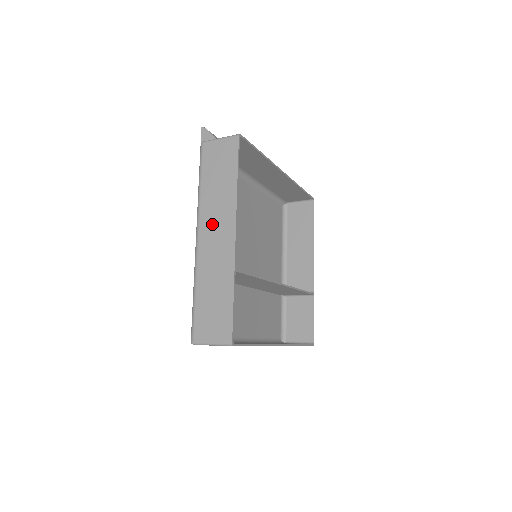
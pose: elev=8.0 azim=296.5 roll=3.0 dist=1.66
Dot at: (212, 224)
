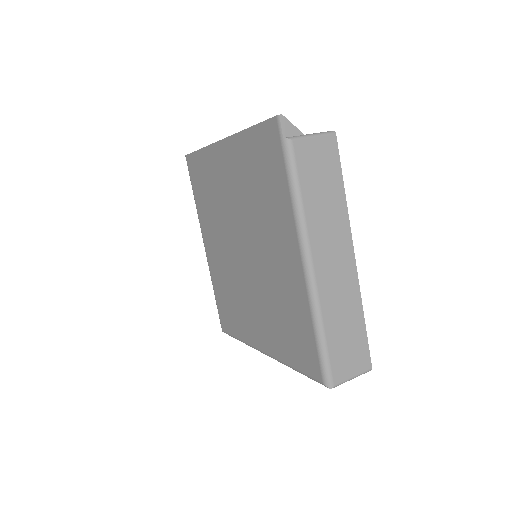
Dot at: (327, 249)
